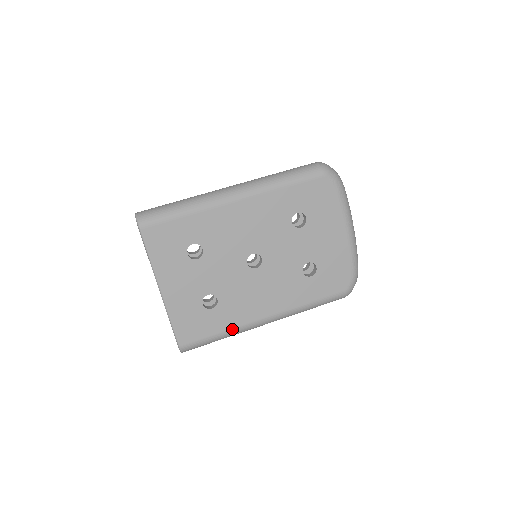
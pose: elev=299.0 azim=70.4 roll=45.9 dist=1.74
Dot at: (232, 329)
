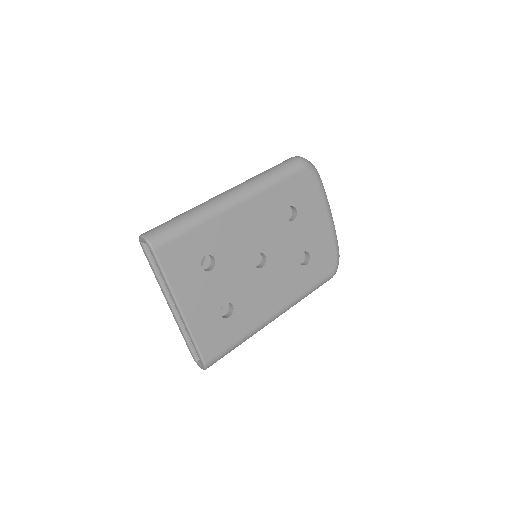
Dot at: (249, 332)
